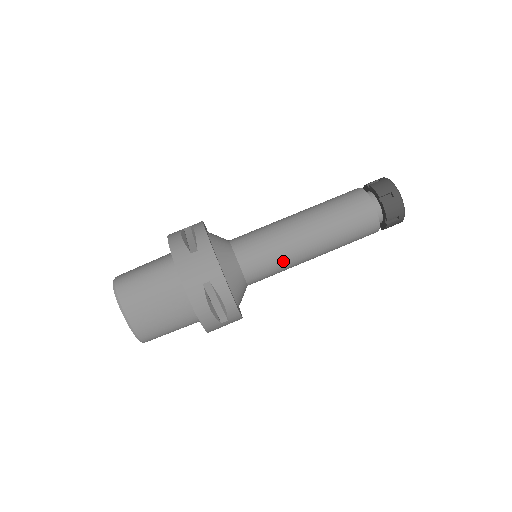
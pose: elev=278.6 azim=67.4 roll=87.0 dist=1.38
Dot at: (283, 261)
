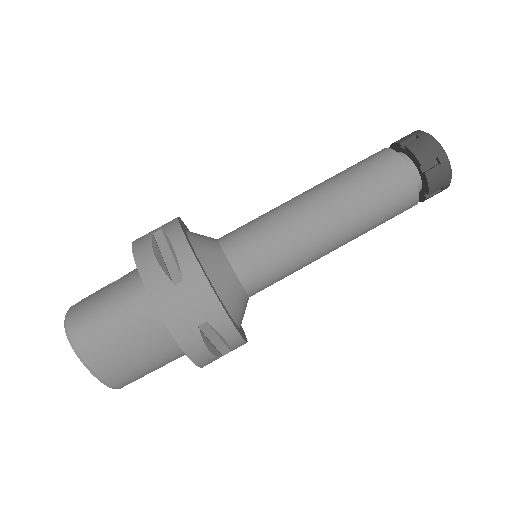
Dot at: (296, 265)
